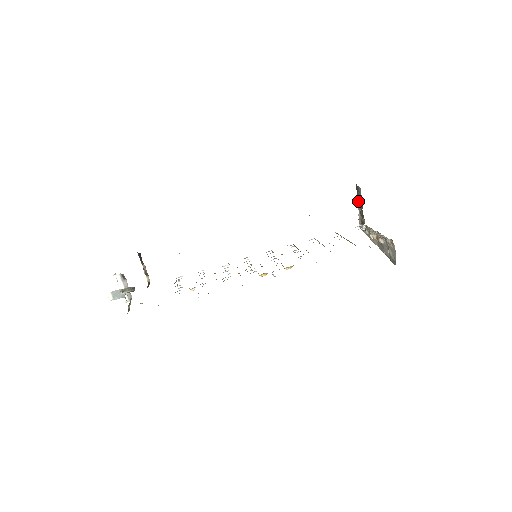
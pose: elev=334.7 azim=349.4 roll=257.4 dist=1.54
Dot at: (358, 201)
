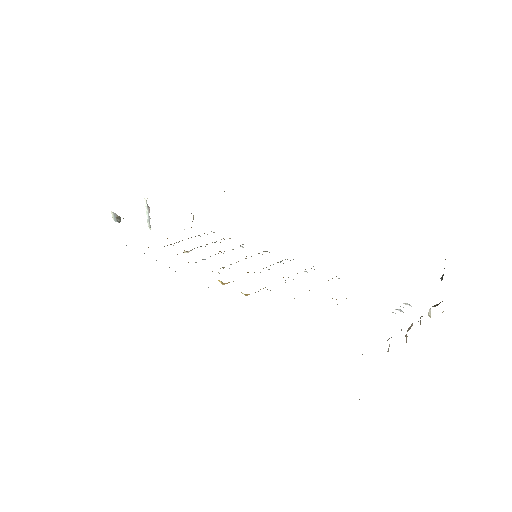
Dot at: occluded
